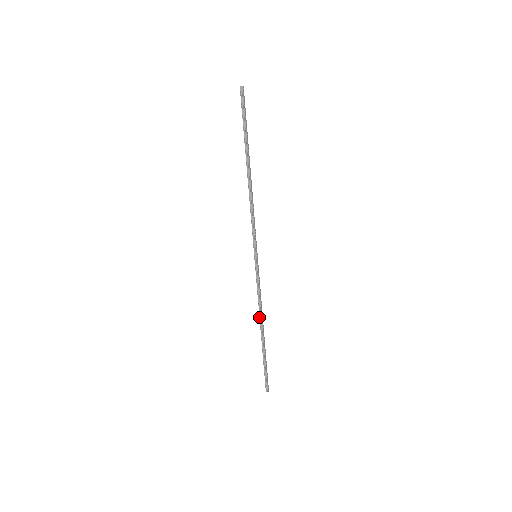
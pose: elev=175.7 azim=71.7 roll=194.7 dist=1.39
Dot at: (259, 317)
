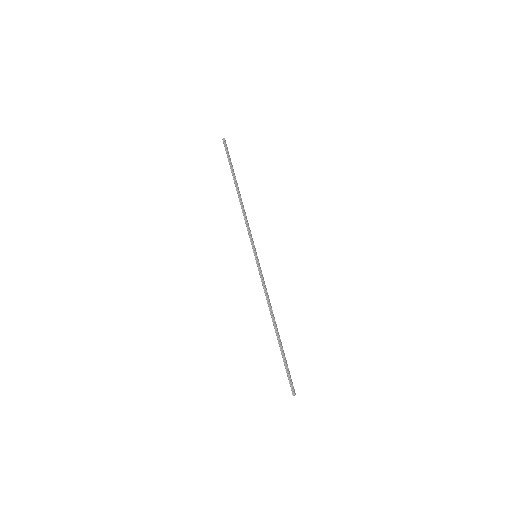
Dot at: occluded
